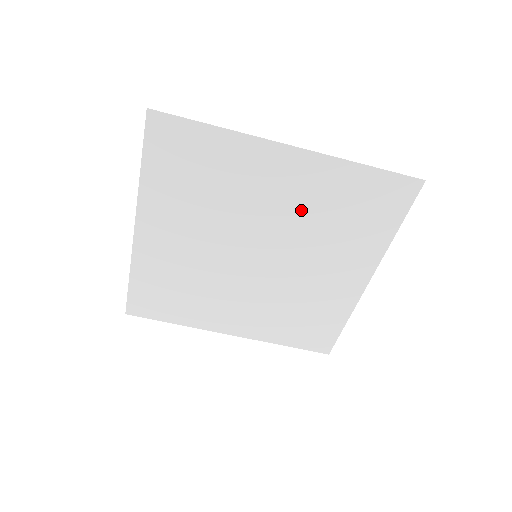
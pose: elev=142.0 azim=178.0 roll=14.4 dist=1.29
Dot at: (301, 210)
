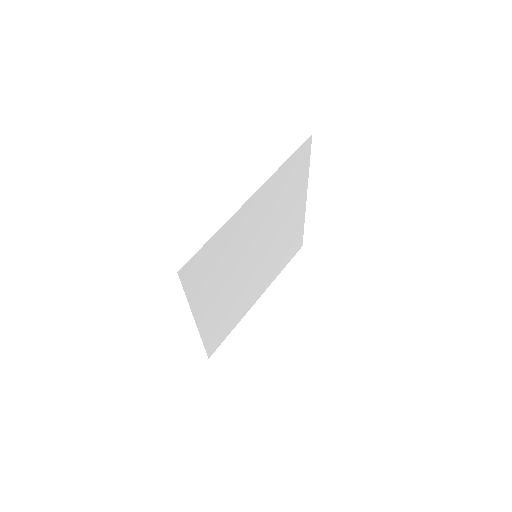
Dot at: (267, 213)
